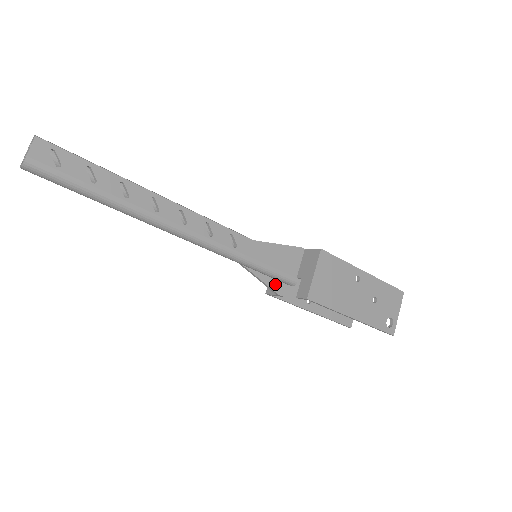
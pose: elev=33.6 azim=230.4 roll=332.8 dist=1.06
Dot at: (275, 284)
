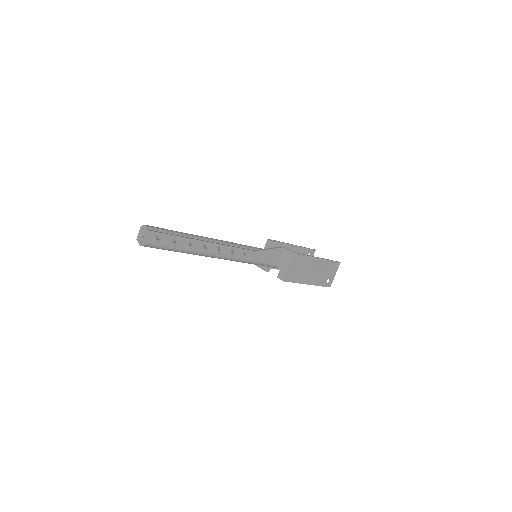
Dot at: (265, 266)
